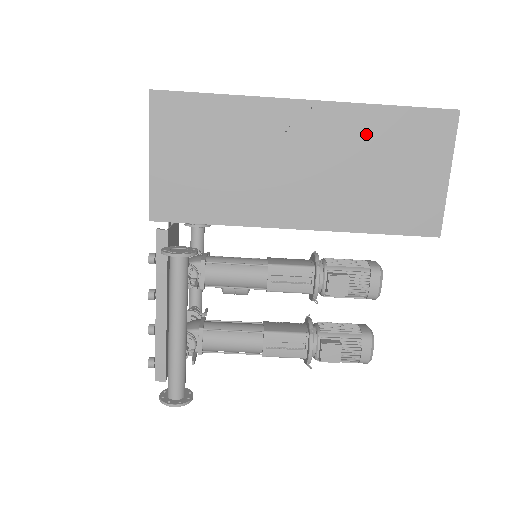
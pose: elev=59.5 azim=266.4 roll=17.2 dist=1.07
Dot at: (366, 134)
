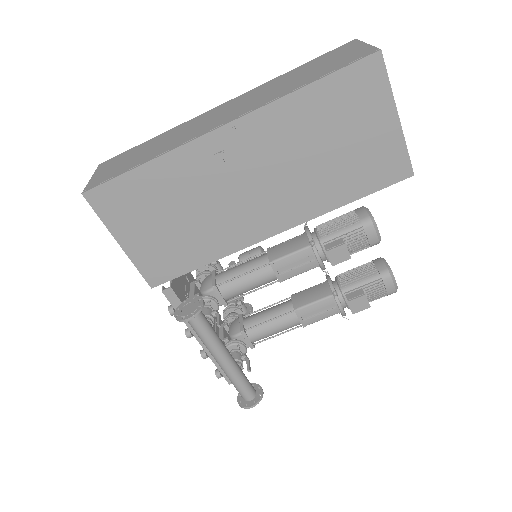
Dot at: (296, 125)
